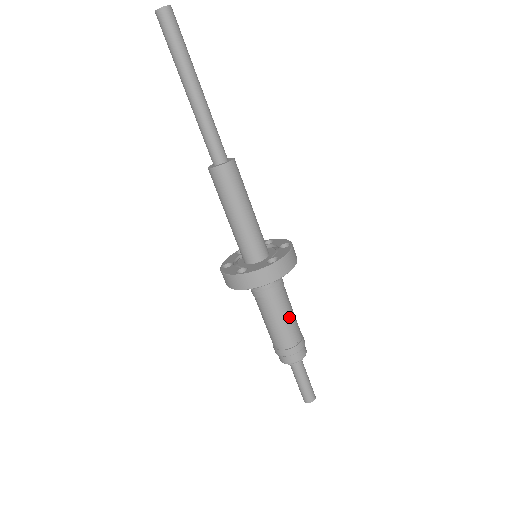
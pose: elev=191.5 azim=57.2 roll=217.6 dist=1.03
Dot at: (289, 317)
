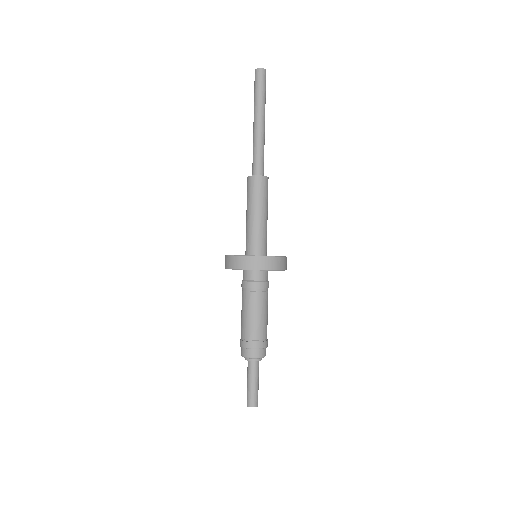
Dot at: (259, 314)
